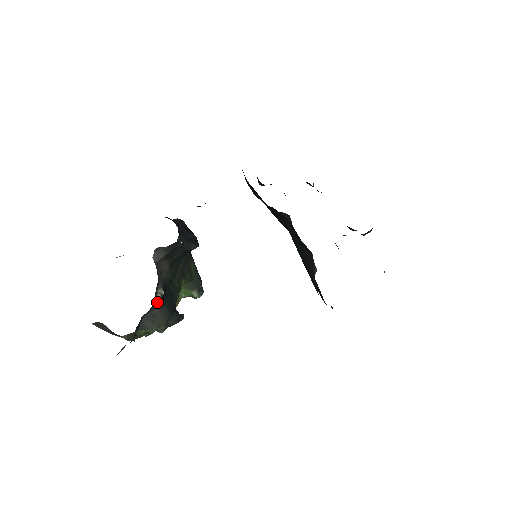
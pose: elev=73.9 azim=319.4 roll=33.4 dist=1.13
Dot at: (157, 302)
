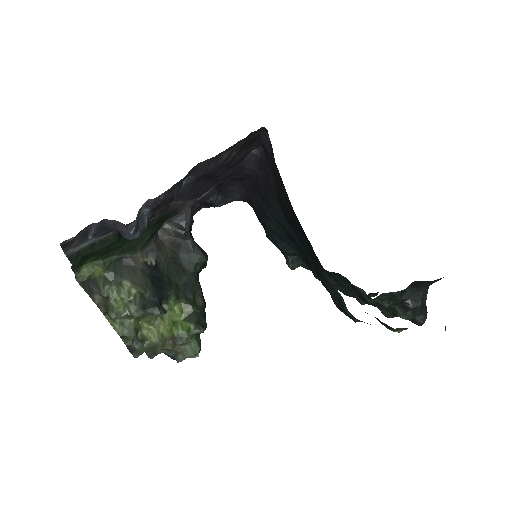
Dot at: (144, 263)
